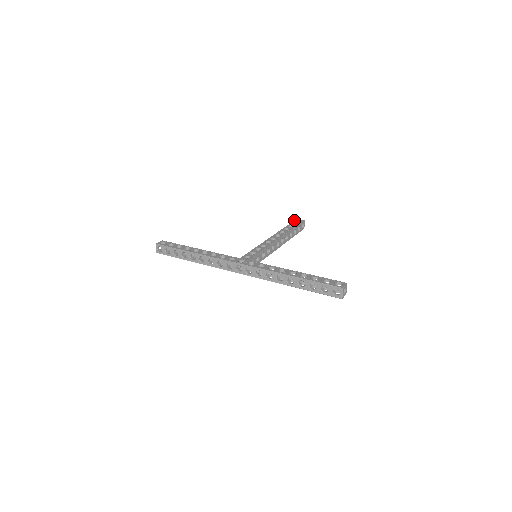
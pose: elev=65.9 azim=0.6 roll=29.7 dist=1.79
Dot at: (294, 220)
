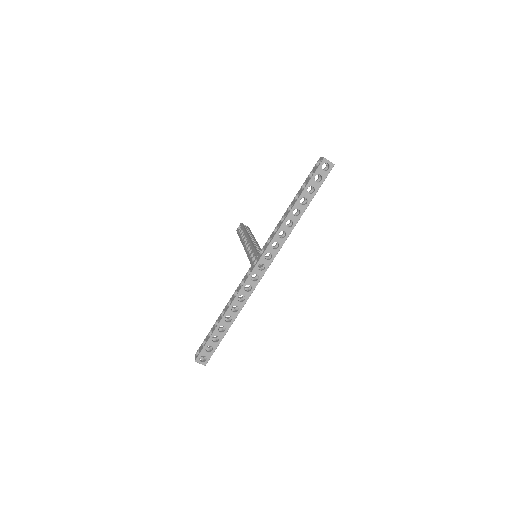
Dot at: occluded
